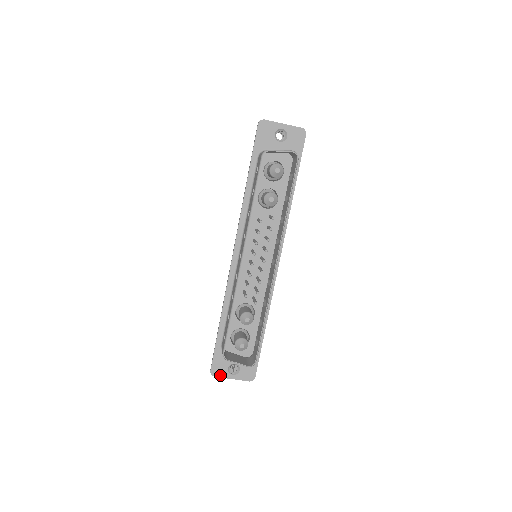
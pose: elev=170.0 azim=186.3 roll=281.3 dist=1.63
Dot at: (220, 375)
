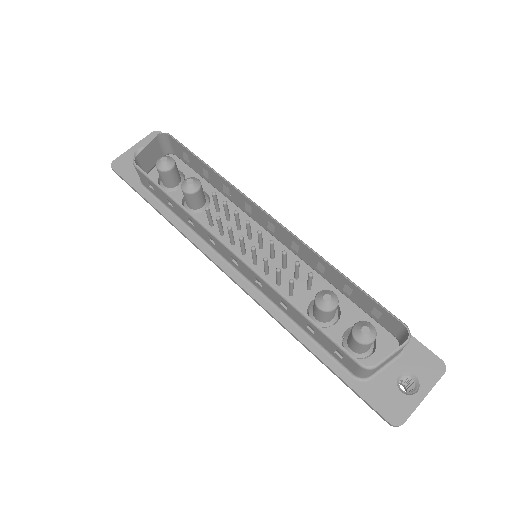
Dot at: (406, 413)
